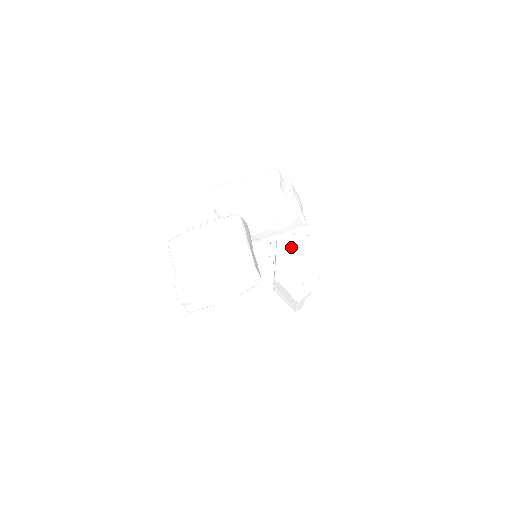
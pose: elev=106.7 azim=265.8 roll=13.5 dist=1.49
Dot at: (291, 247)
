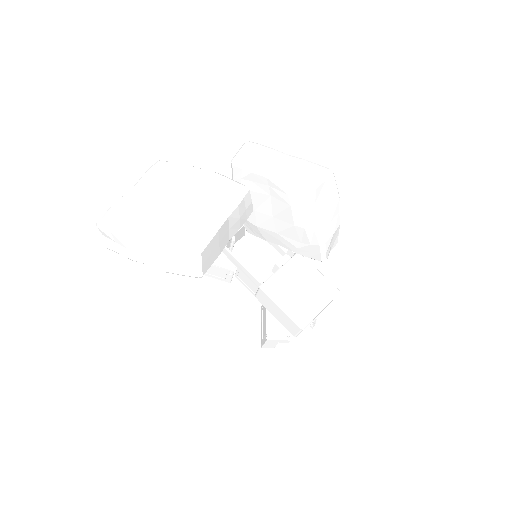
Dot at: (299, 276)
